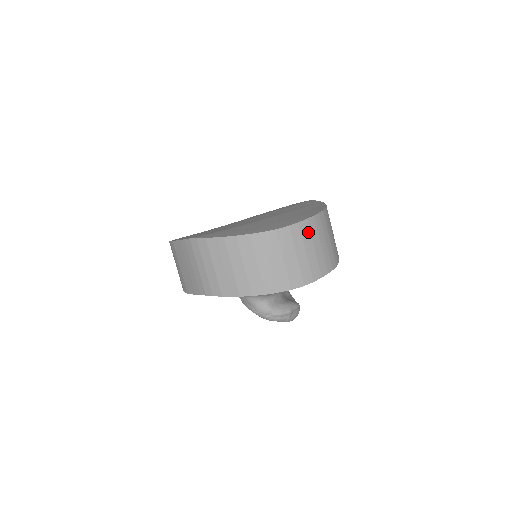
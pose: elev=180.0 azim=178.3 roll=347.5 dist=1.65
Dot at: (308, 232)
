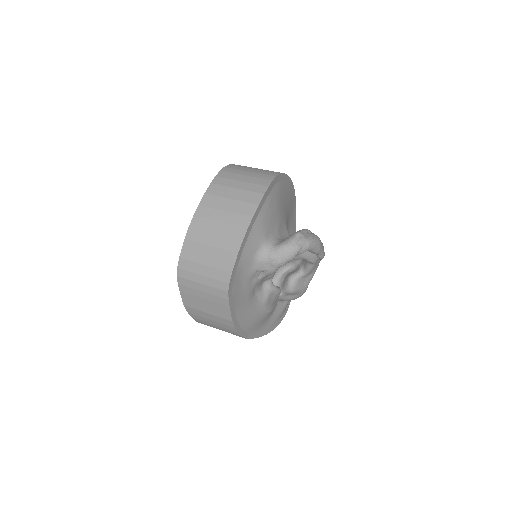
Dot at: (229, 174)
